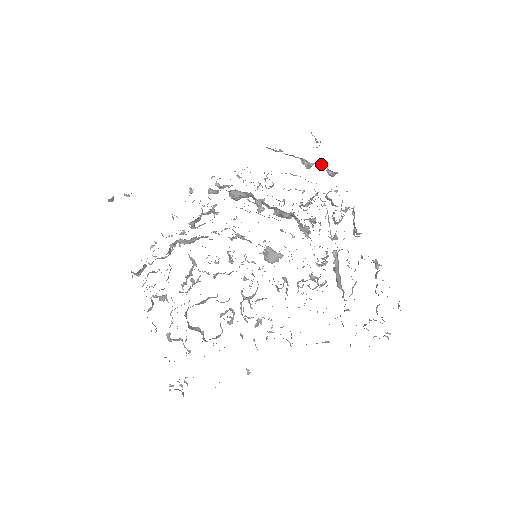
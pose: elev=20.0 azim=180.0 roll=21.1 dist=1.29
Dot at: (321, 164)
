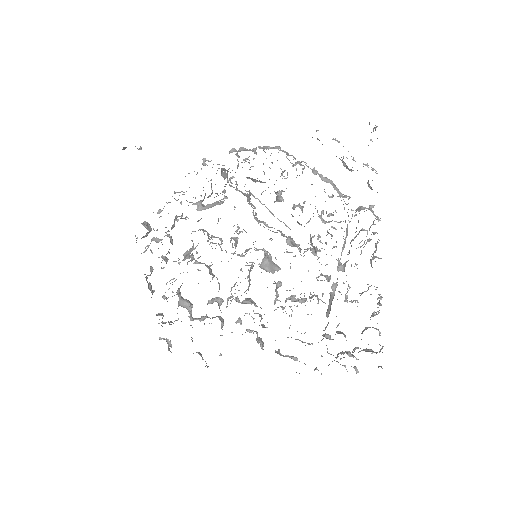
Dot at: occluded
